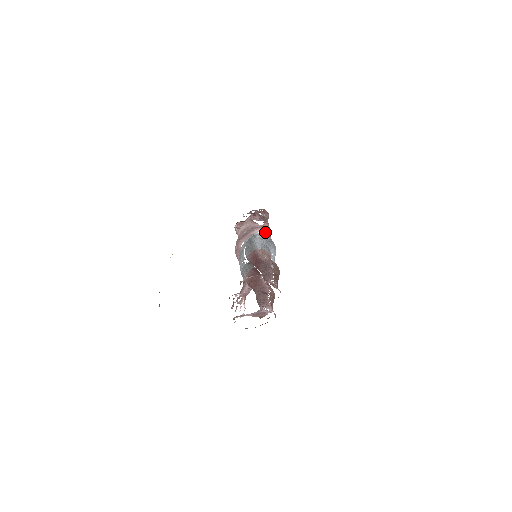
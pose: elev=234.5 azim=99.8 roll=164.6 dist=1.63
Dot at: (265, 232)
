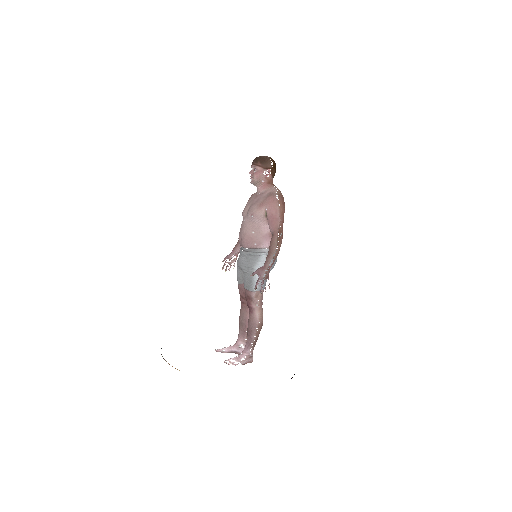
Dot at: occluded
